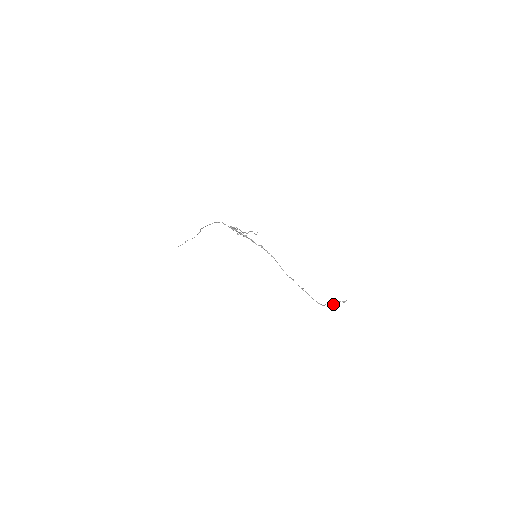
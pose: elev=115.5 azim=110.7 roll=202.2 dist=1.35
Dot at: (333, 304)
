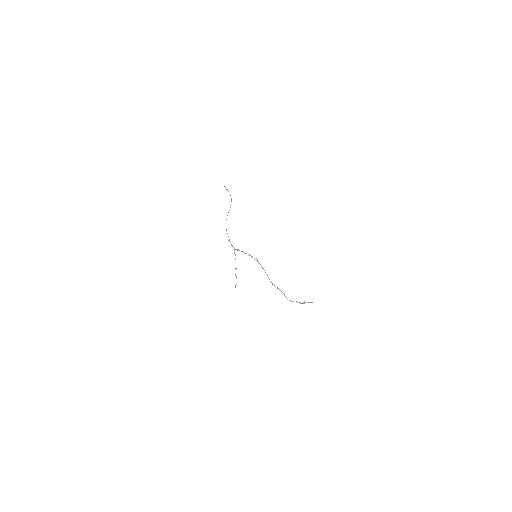
Dot at: (300, 302)
